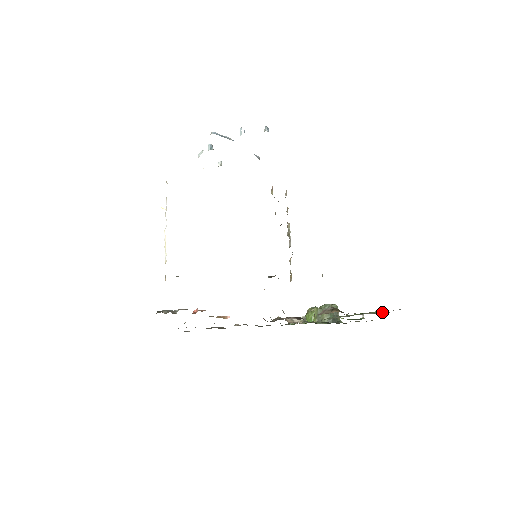
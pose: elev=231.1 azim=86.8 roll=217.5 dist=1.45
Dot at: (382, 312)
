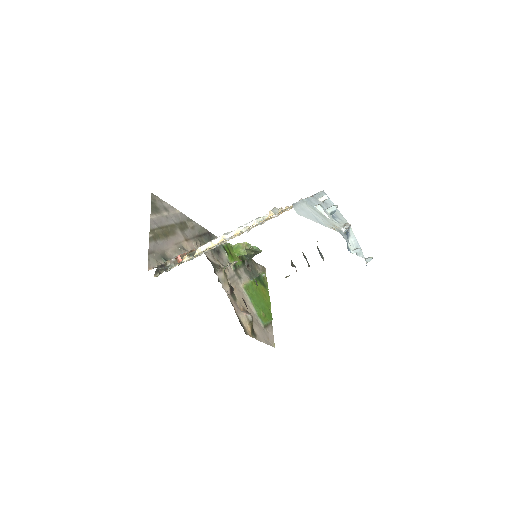
Dot at: (269, 324)
